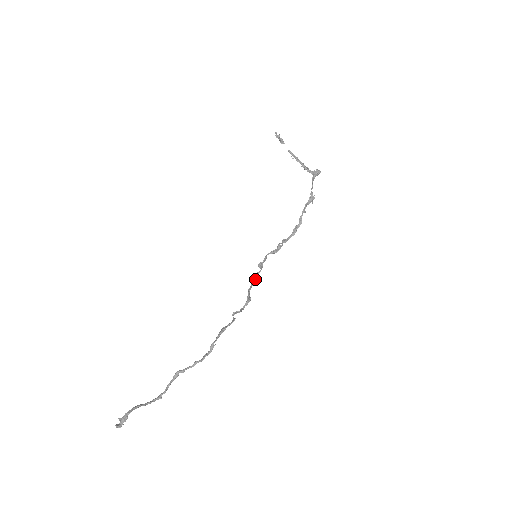
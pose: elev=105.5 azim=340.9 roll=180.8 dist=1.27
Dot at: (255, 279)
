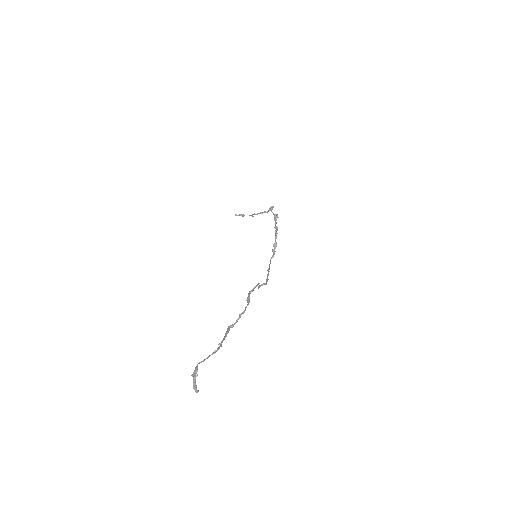
Dot at: (268, 273)
